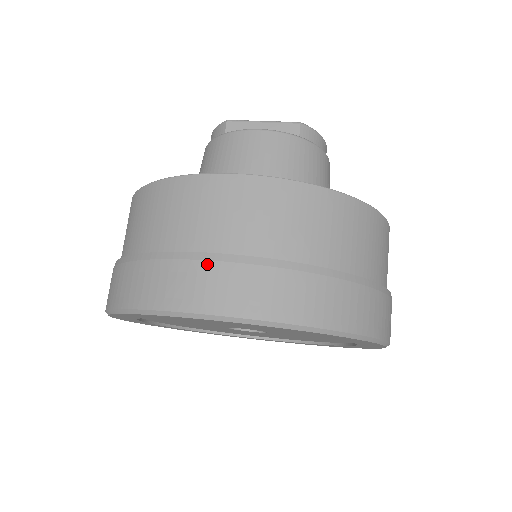
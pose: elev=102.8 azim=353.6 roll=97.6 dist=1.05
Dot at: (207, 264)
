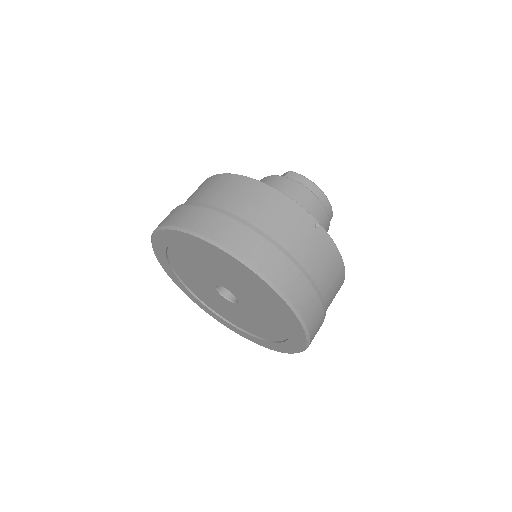
Dot at: occluded
